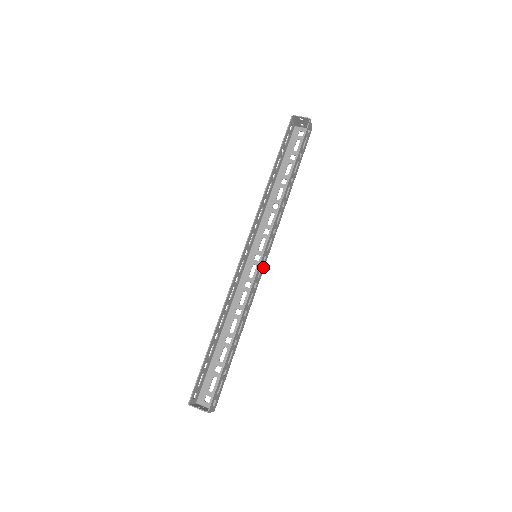
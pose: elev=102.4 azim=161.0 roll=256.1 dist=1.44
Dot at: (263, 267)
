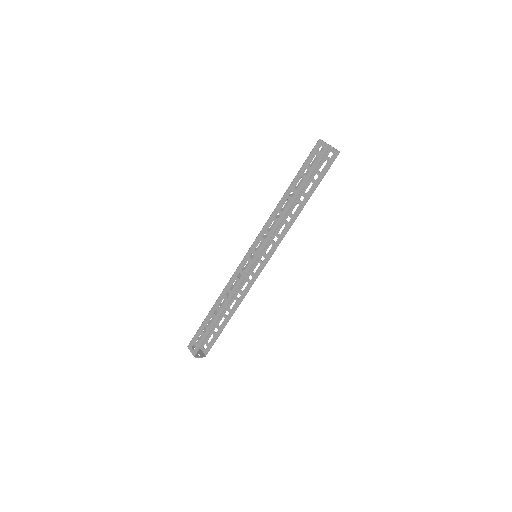
Dot at: (256, 261)
